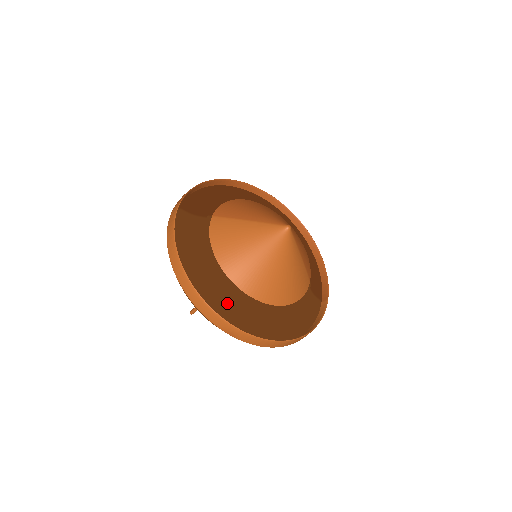
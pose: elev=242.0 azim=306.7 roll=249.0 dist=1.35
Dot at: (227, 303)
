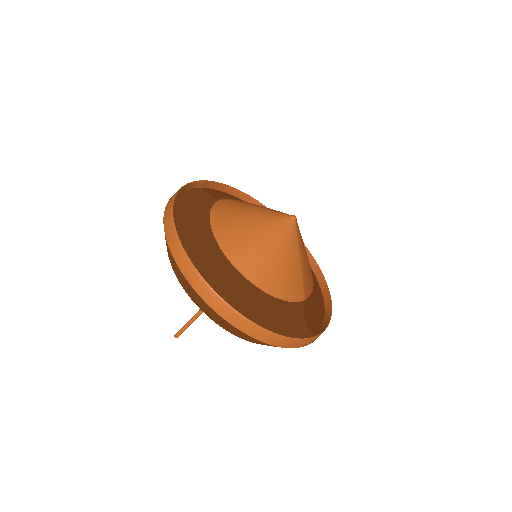
Dot at: (200, 254)
